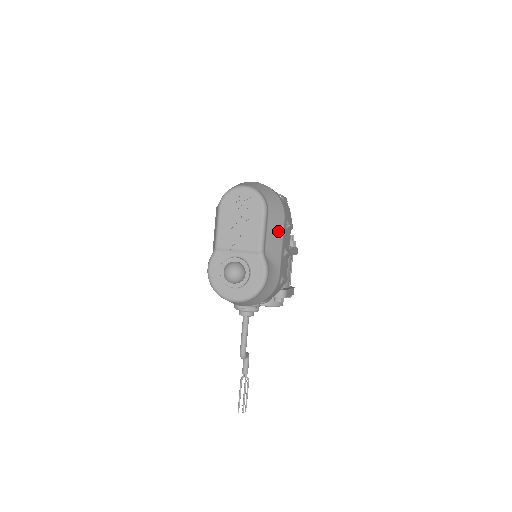
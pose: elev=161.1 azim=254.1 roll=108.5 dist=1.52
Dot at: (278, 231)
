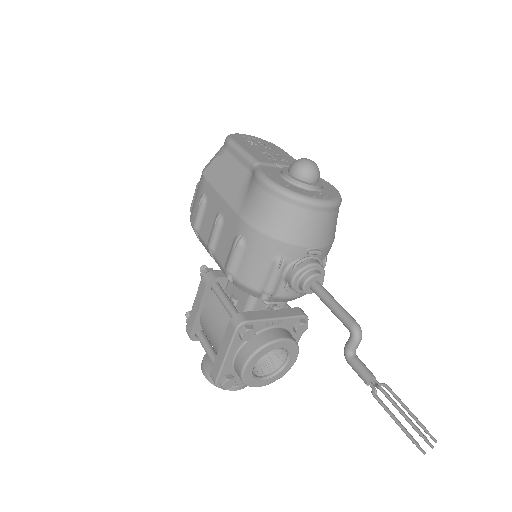
Dot at: occluded
